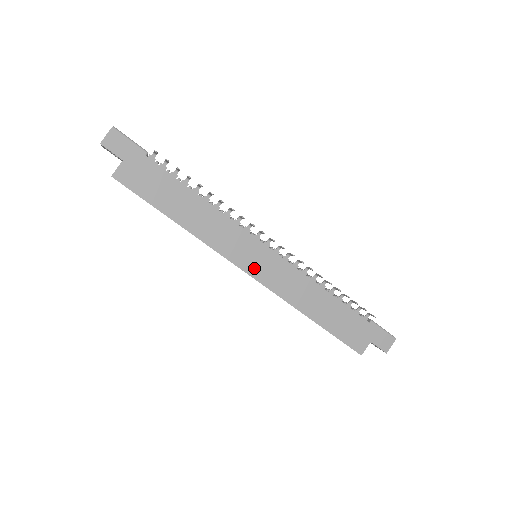
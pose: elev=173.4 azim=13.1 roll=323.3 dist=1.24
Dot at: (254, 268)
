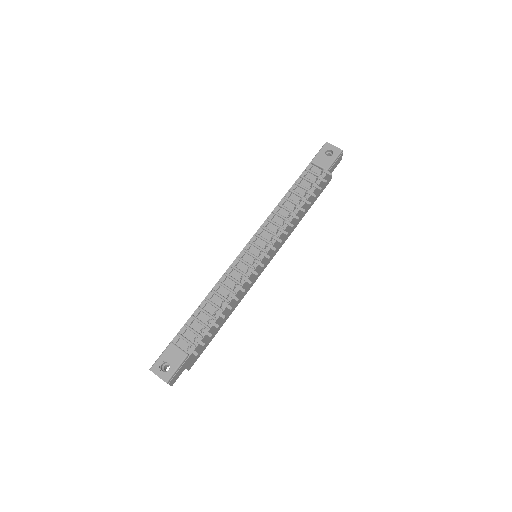
Dot at: (266, 264)
